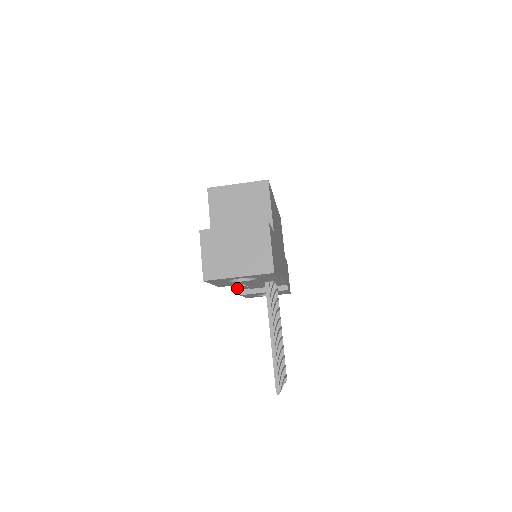
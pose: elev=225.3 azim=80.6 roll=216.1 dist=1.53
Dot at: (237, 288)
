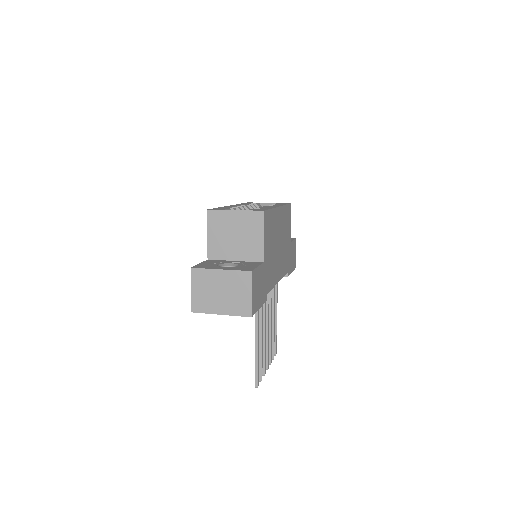
Dot at: occluded
